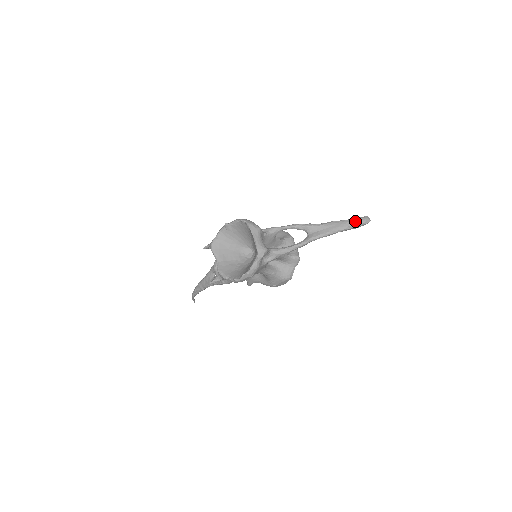
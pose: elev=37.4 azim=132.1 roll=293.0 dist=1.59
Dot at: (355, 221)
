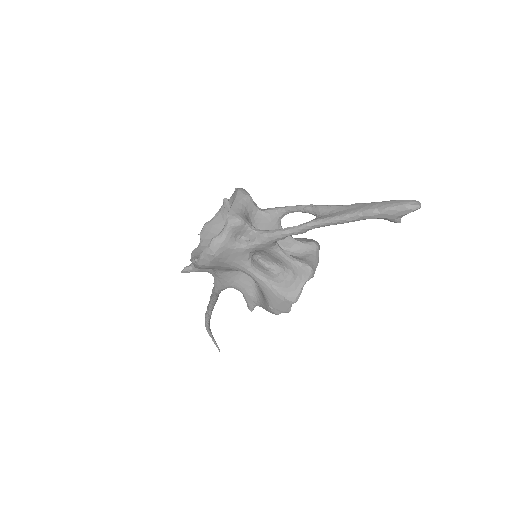
Dot at: (391, 202)
